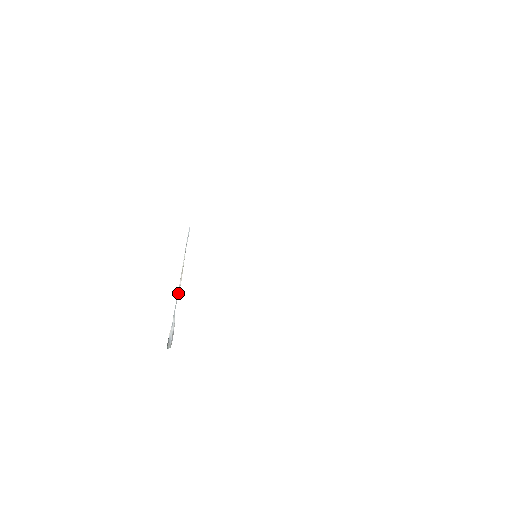
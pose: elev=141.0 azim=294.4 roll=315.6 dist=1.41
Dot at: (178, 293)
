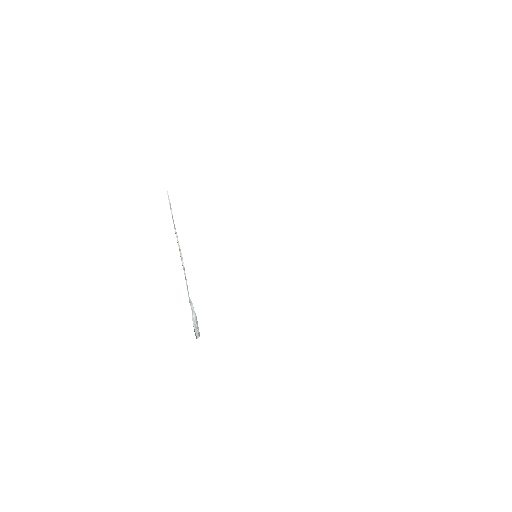
Dot at: (185, 276)
